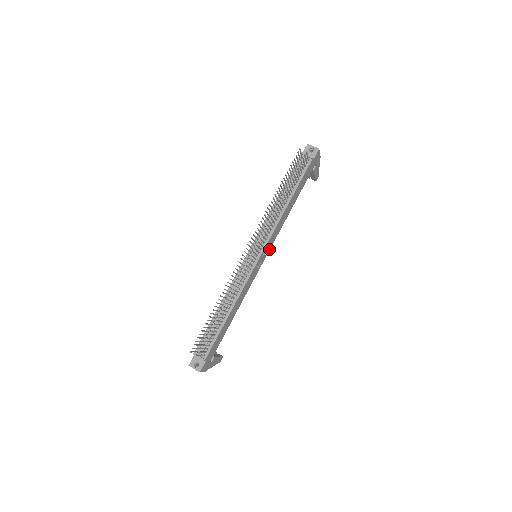
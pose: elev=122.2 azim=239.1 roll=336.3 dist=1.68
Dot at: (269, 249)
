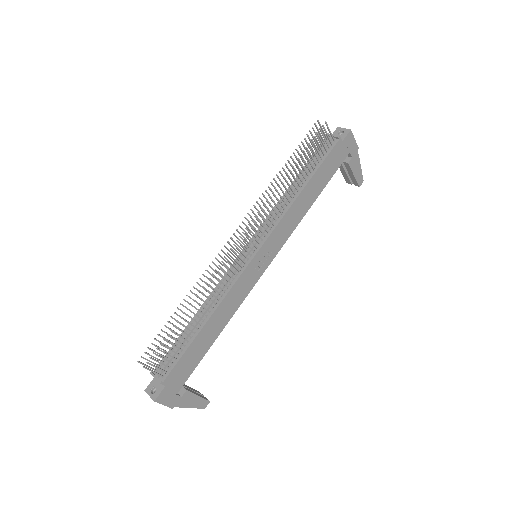
Dot at: (277, 251)
